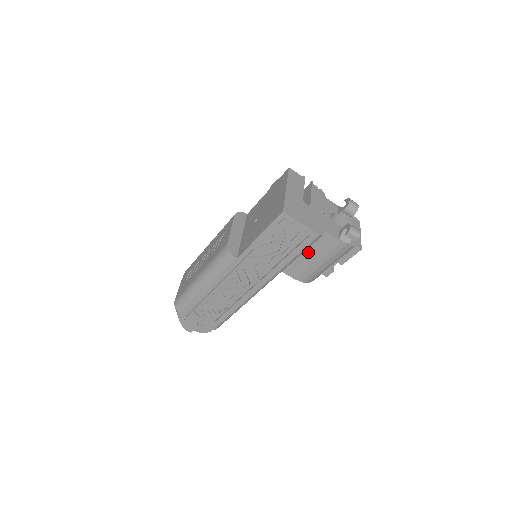
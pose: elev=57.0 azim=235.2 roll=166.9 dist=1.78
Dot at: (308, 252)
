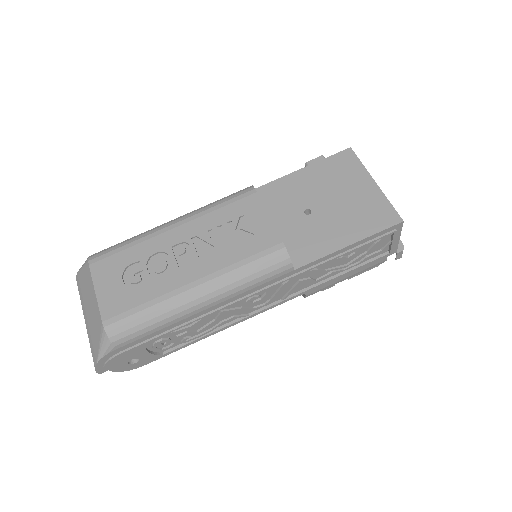
Dot at: occluded
